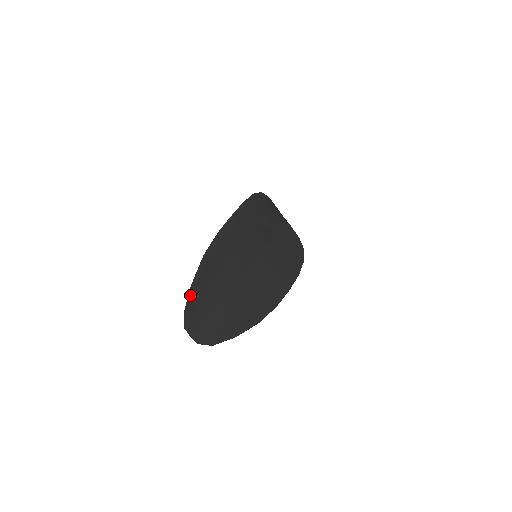
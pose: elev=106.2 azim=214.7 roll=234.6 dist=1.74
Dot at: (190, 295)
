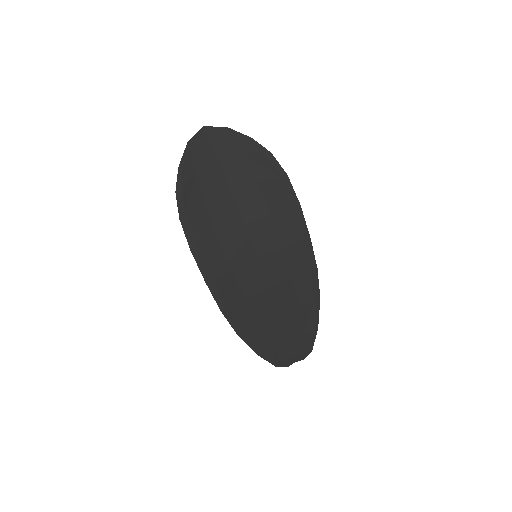
Dot at: (266, 359)
